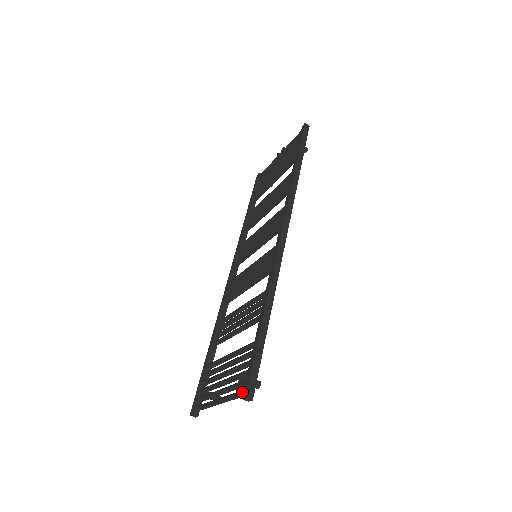
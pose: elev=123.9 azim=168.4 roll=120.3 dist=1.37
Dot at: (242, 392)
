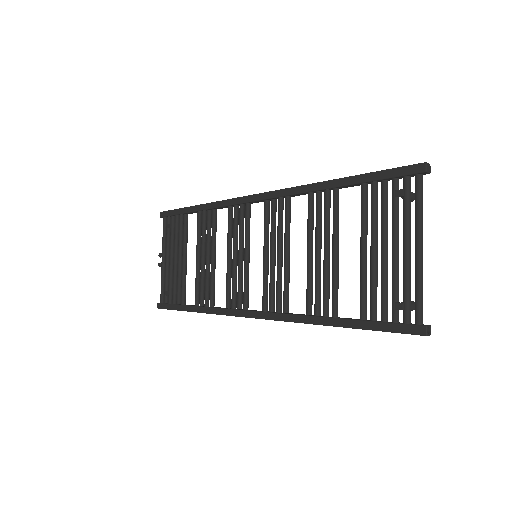
Dot at: (417, 178)
